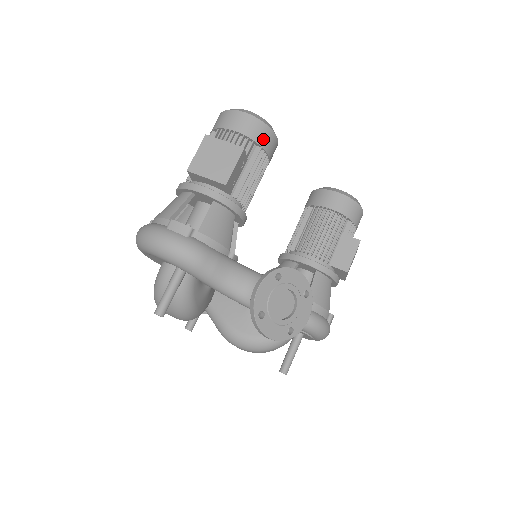
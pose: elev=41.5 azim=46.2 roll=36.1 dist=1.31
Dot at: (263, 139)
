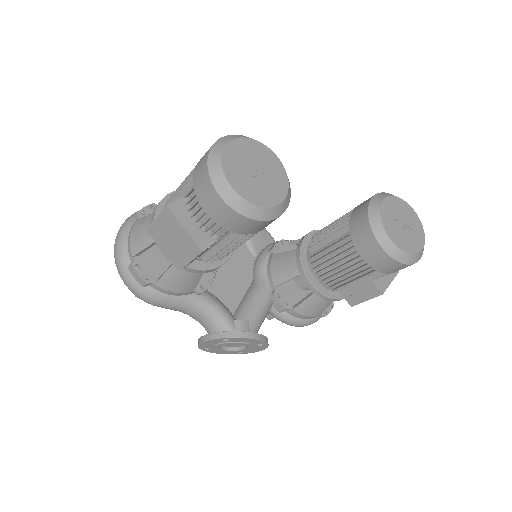
Dot at: (244, 229)
